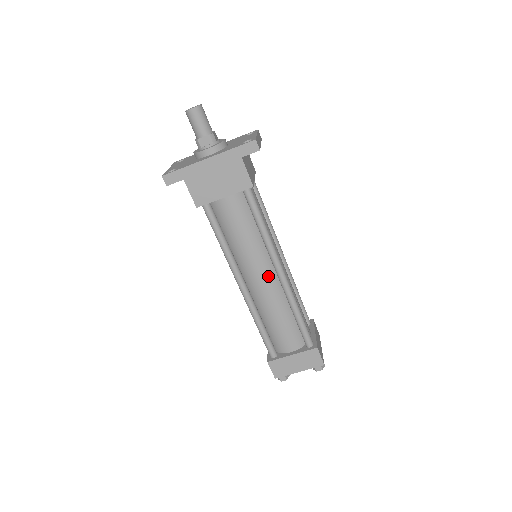
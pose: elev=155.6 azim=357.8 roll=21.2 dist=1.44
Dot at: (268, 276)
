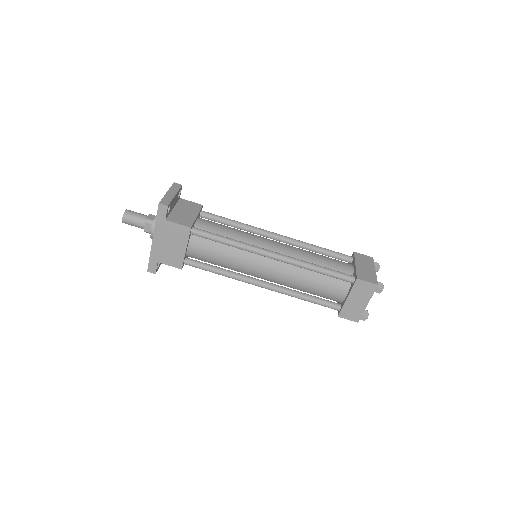
Dot at: (269, 265)
